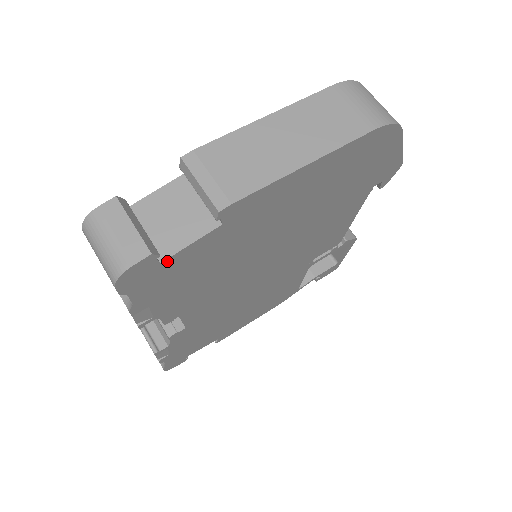
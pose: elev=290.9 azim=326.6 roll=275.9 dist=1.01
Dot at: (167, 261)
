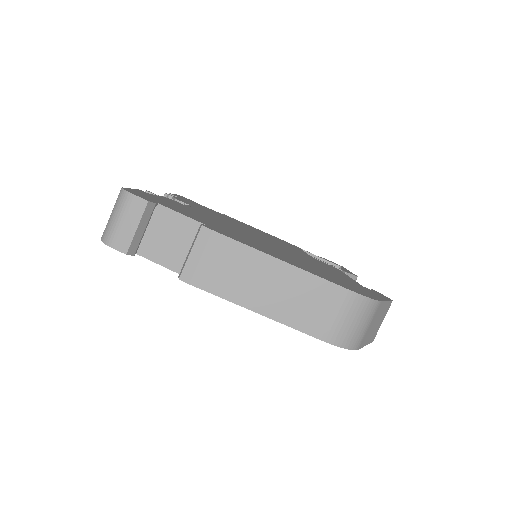
Dot at: (142, 255)
